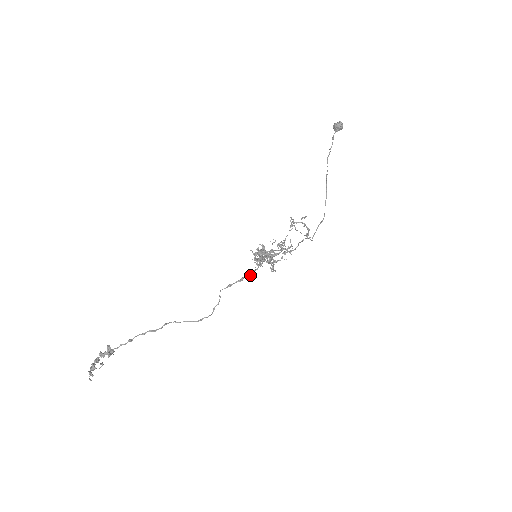
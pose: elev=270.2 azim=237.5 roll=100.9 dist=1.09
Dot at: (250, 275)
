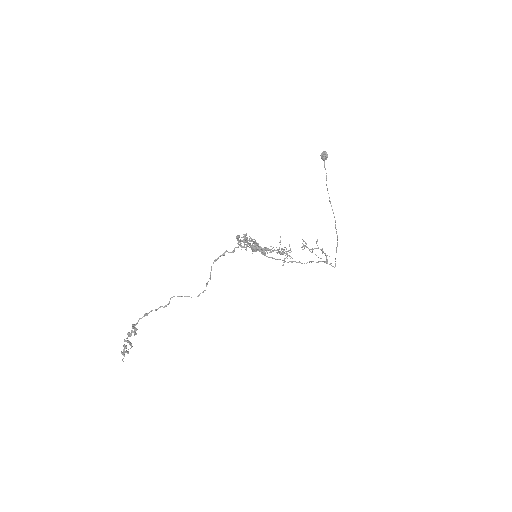
Dot at: (232, 251)
